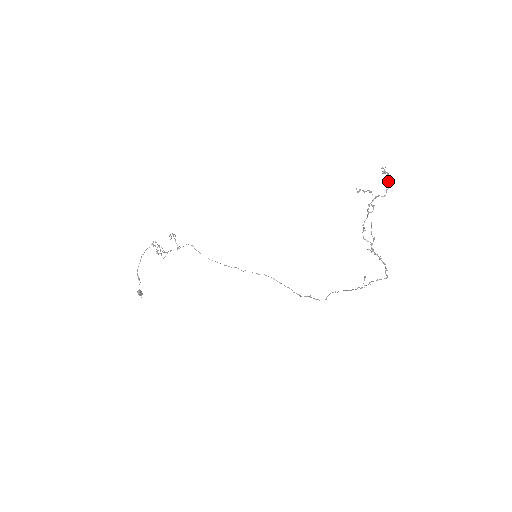
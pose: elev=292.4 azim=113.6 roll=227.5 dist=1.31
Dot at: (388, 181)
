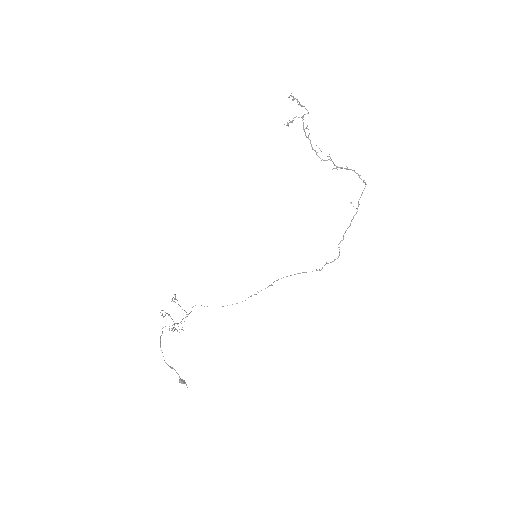
Dot at: (301, 105)
